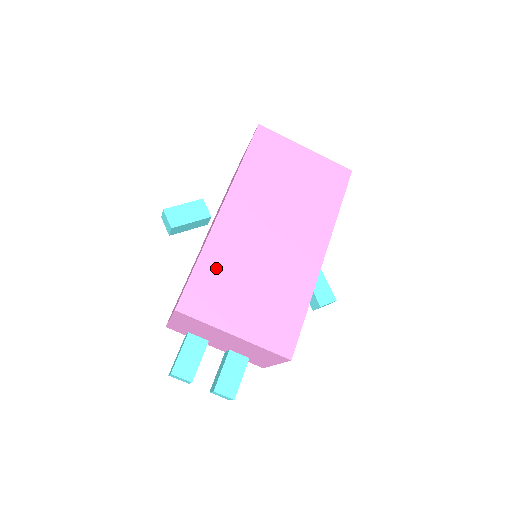
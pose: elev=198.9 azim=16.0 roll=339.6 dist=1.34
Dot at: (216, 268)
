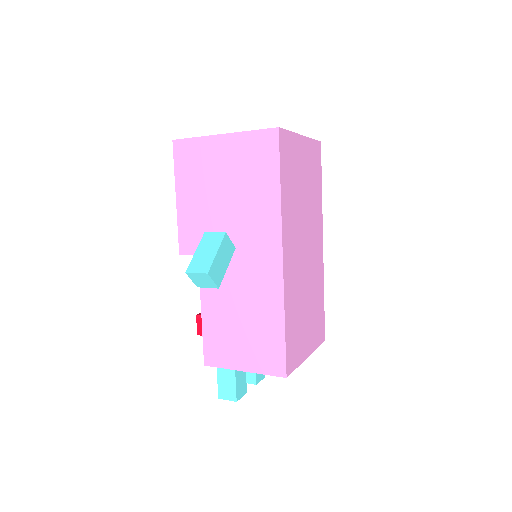
Dot at: (293, 317)
